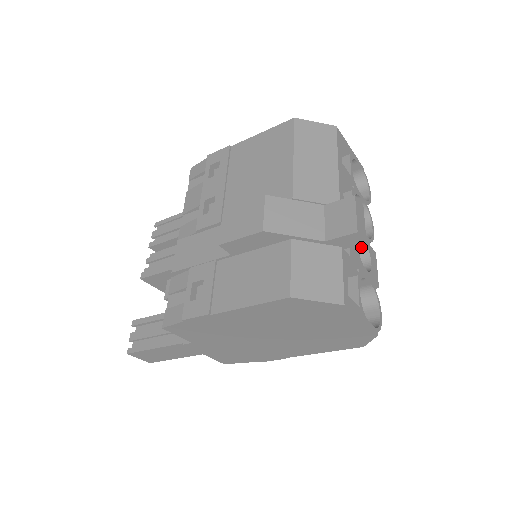
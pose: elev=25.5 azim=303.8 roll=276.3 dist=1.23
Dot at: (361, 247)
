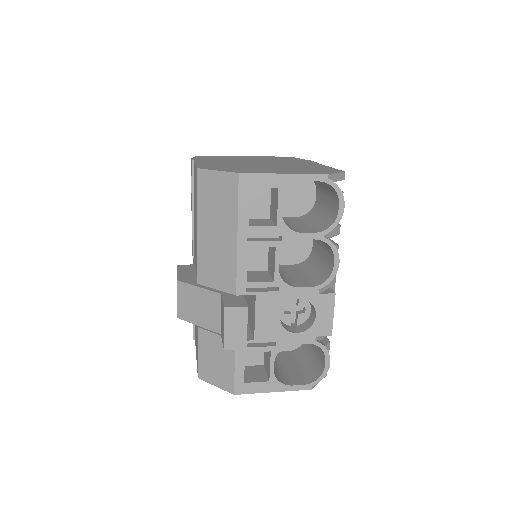
Dot at: (305, 298)
